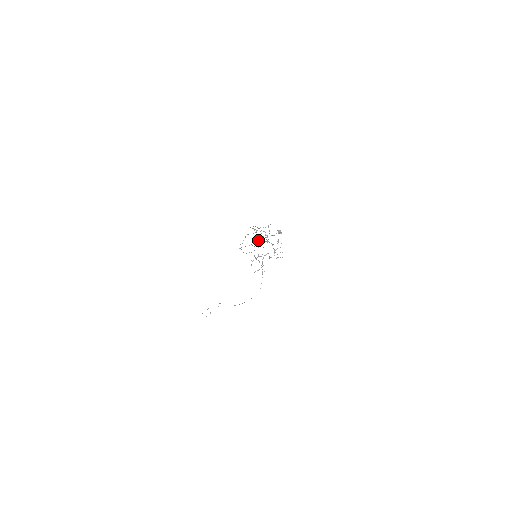
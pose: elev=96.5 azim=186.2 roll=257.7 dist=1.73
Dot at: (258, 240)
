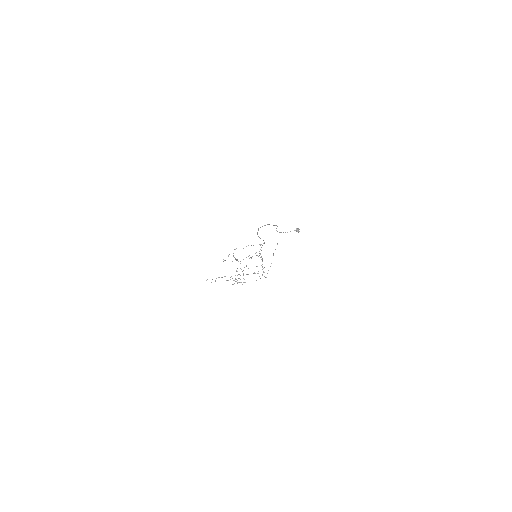
Dot at: occluded
